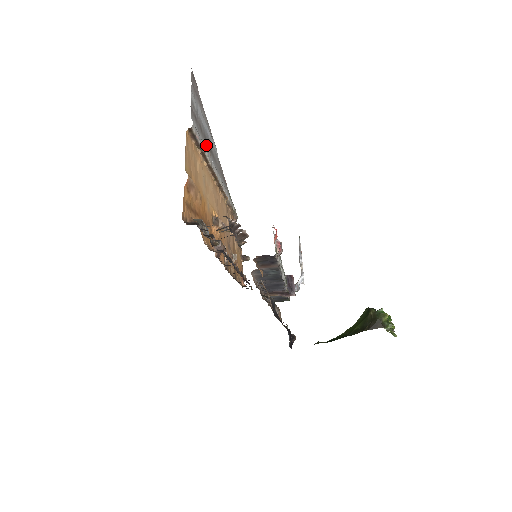
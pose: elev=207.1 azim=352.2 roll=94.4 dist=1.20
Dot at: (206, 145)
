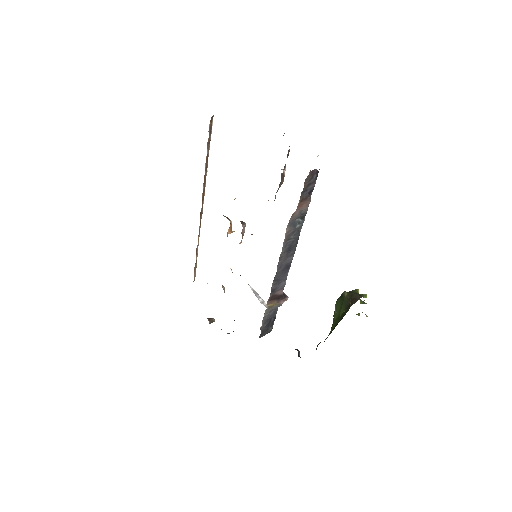
Dot at: occluded
